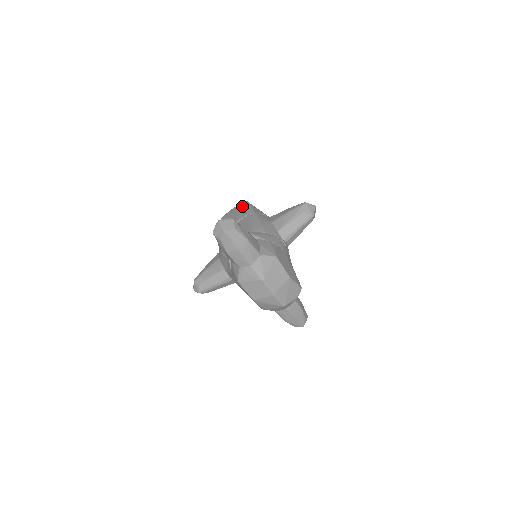
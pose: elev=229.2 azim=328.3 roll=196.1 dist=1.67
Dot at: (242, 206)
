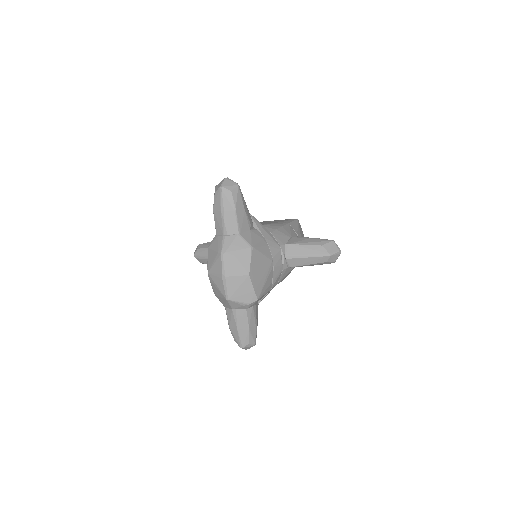
Dot at: (289, 219)
